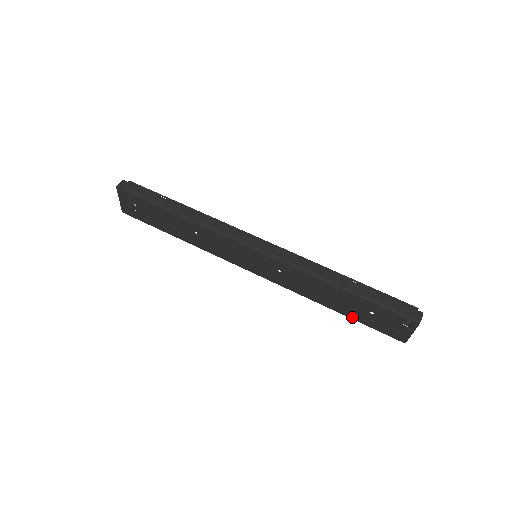
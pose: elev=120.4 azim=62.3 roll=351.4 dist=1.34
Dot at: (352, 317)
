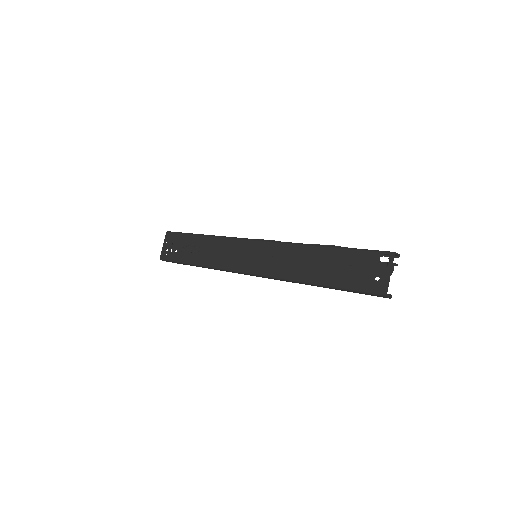
Dot at: (333, 283)
